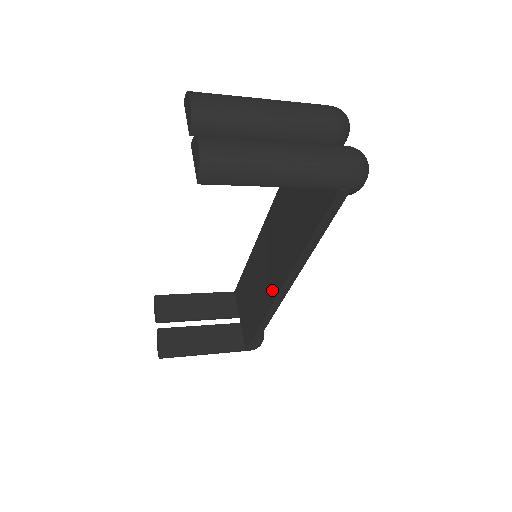
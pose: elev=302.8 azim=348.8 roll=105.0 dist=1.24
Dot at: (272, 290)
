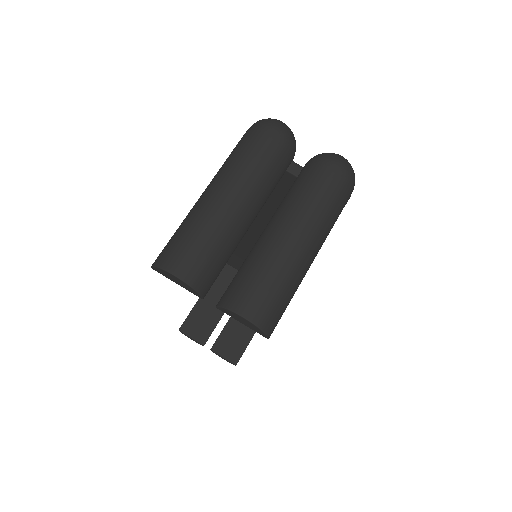
Dot at: occluded
